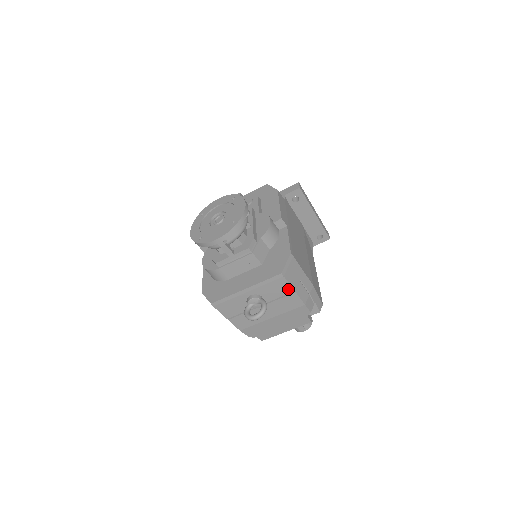
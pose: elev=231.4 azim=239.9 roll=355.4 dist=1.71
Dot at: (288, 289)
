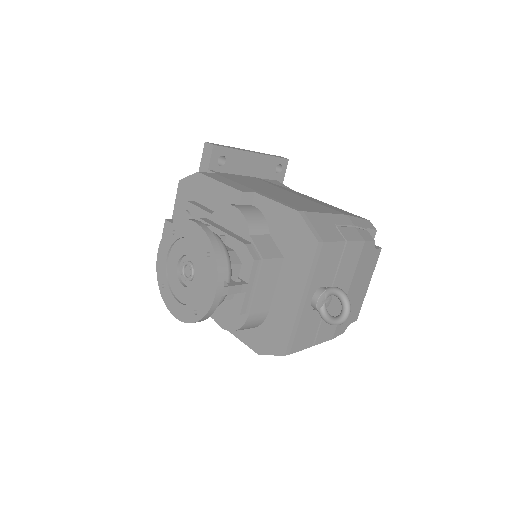
Dot at: (338, 248)
